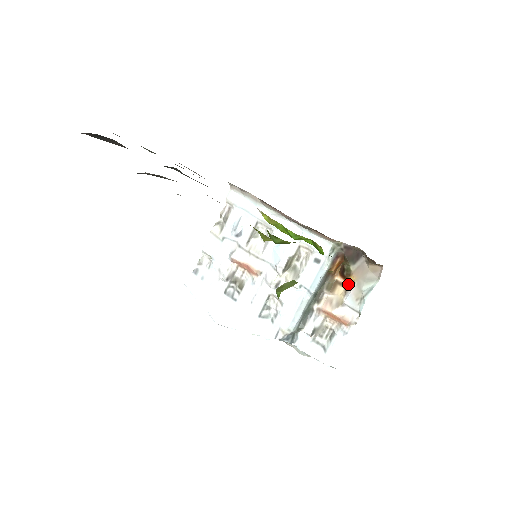
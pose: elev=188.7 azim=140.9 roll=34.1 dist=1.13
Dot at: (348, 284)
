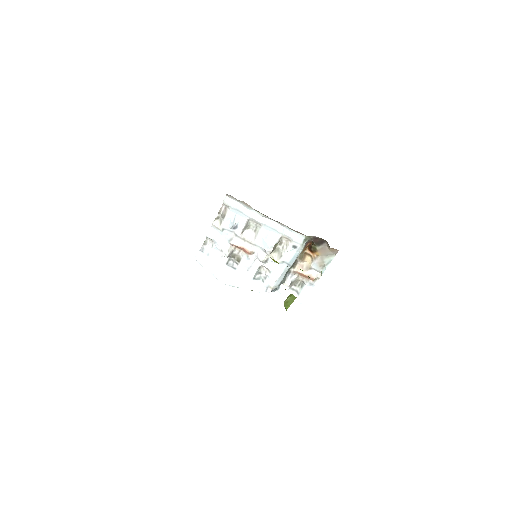
Dot at: (314, 256)
